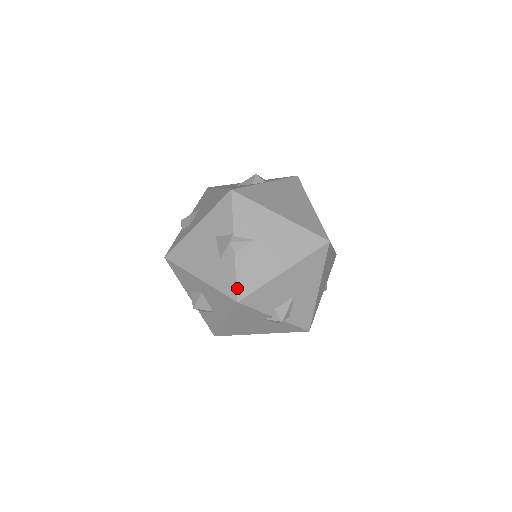
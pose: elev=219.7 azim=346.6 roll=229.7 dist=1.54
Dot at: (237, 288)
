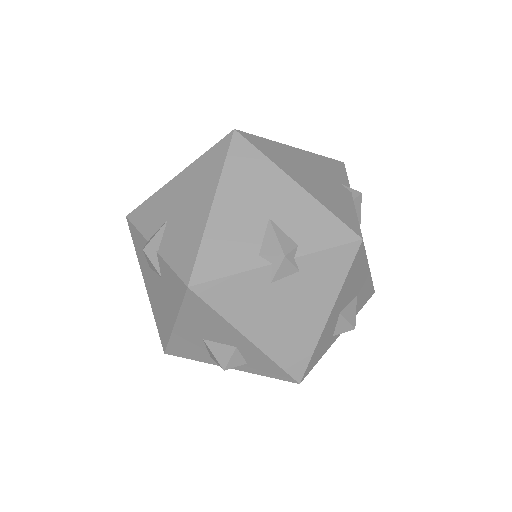
Dot at: (178, 276)
